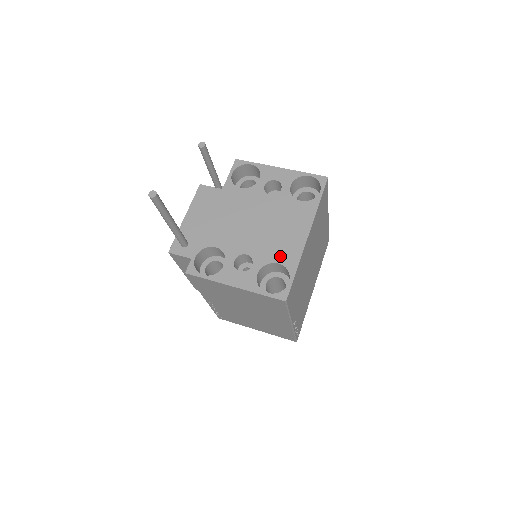
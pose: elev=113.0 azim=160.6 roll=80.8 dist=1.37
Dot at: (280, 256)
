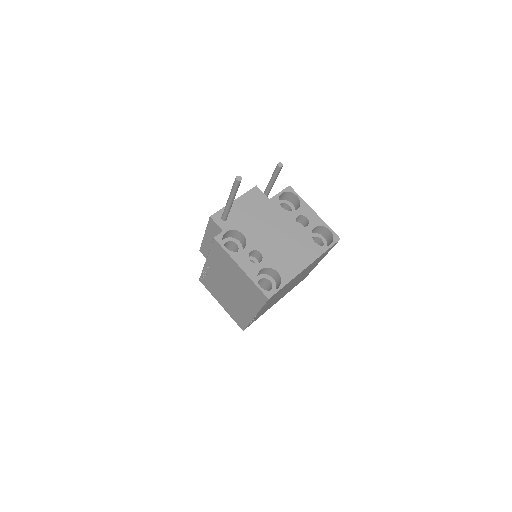
Dot at: (281, 268)
